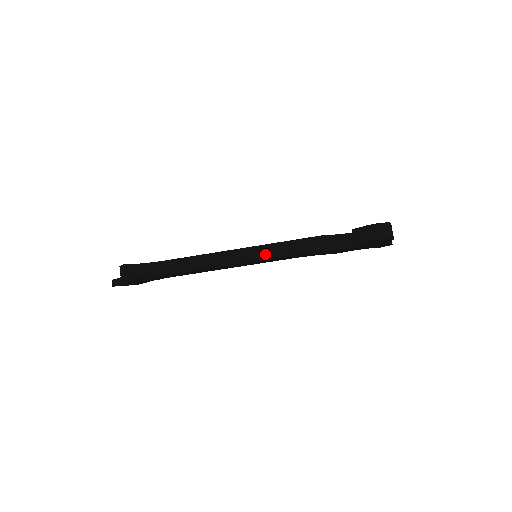
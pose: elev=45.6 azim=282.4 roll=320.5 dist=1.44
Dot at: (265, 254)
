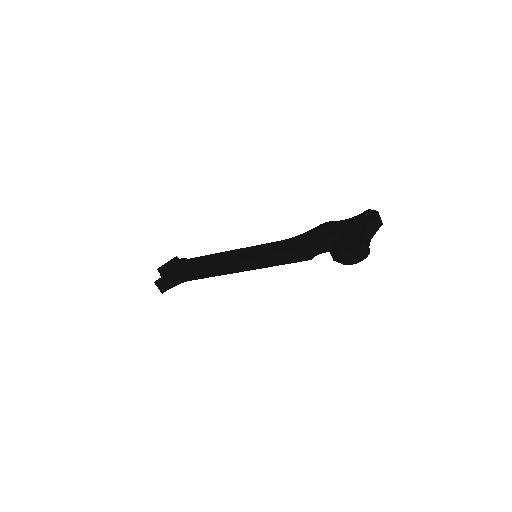
Dot at: (260, 264)
